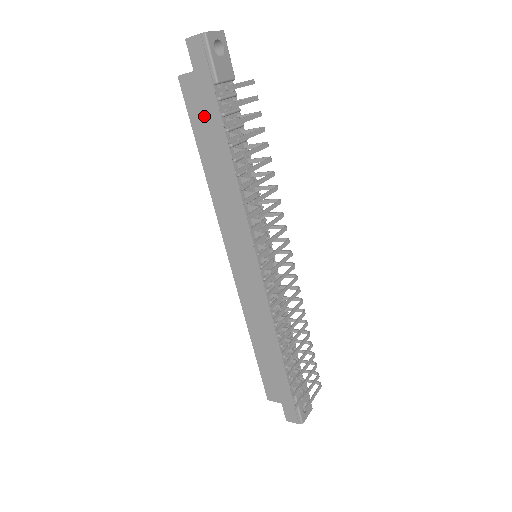
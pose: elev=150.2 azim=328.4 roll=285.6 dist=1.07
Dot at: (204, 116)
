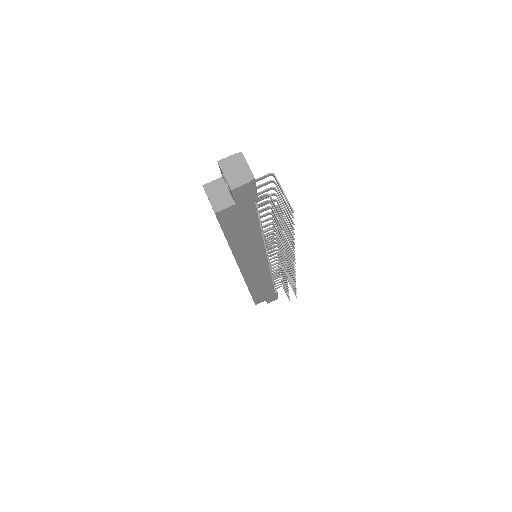
Dot at: (239, 222)
